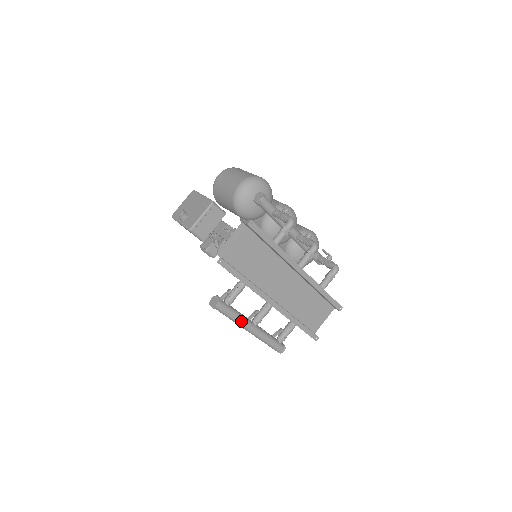
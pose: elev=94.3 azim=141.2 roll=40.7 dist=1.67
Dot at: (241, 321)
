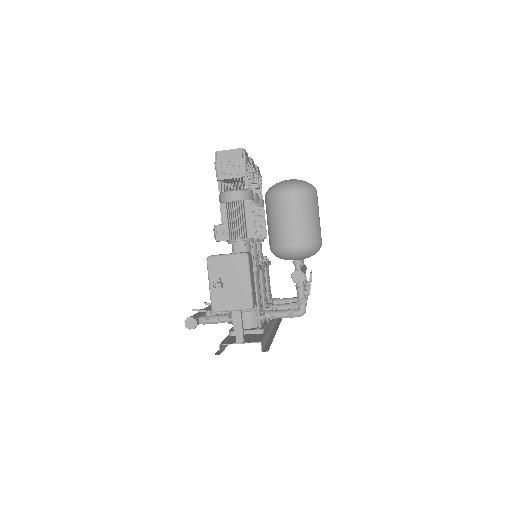
Dot at: occluded
